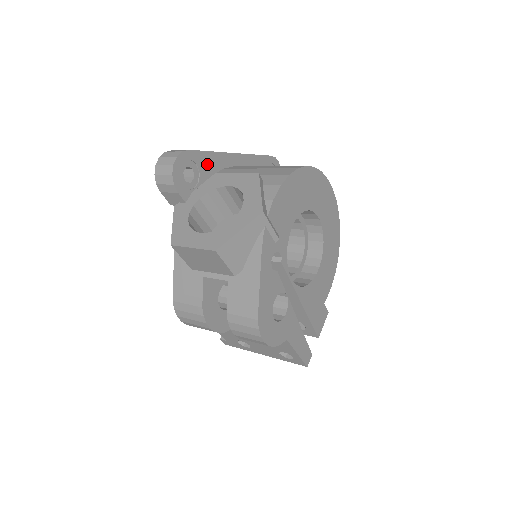
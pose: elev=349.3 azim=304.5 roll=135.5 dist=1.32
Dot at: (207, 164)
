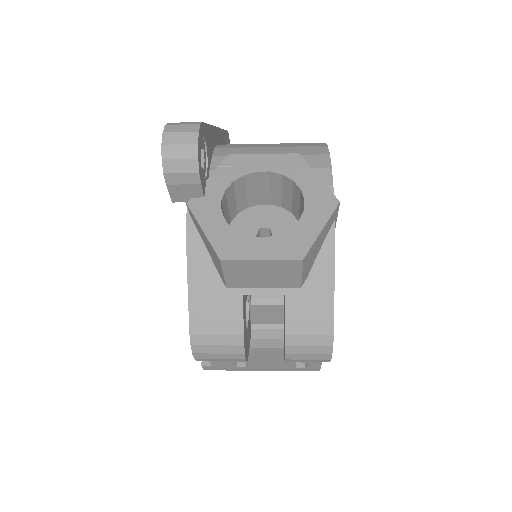
Dot at: (209, 142)
